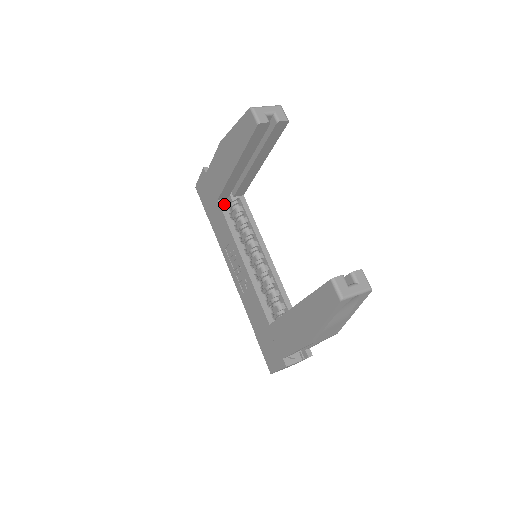
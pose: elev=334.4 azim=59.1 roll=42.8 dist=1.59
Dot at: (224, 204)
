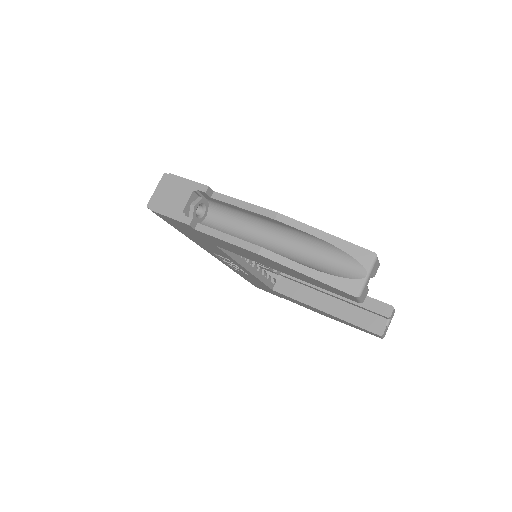
Dot at: occluded
